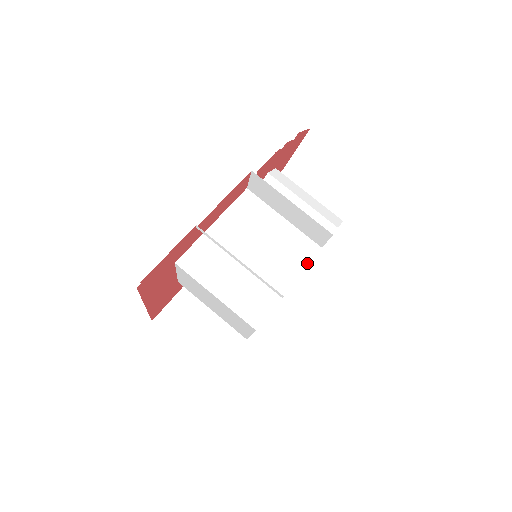
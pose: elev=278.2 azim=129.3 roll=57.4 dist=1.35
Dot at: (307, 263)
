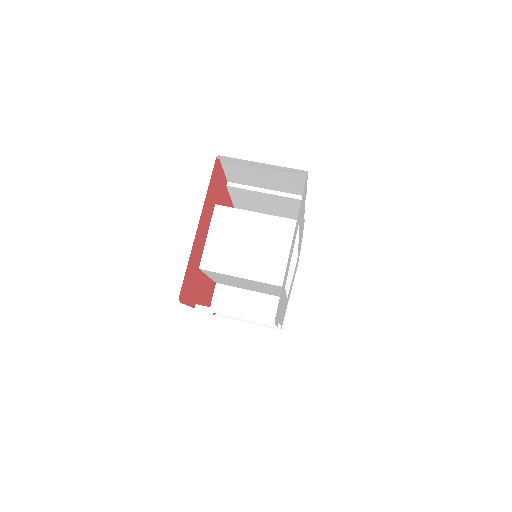
Dot at: occluded
